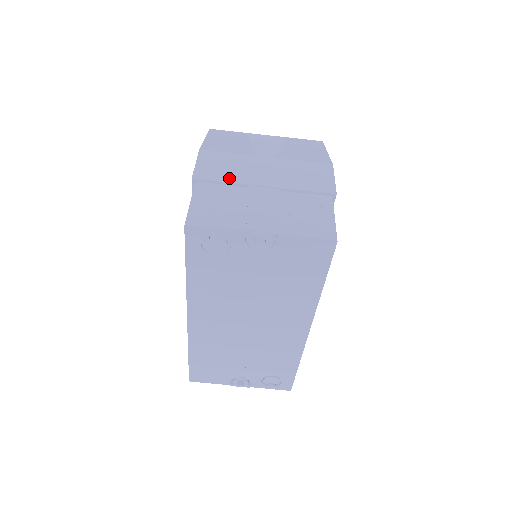
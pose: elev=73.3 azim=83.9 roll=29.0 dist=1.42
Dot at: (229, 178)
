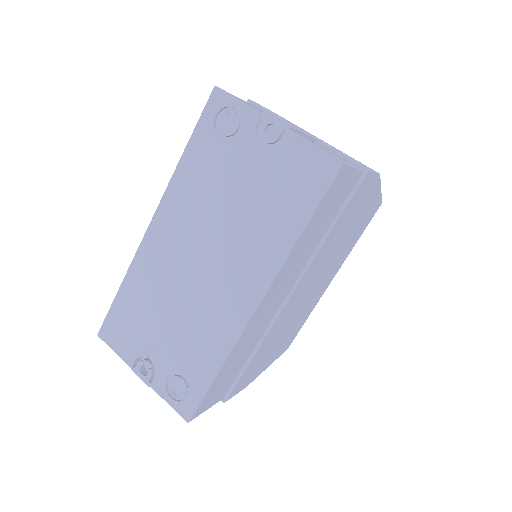
Dot at: (279, 116)
